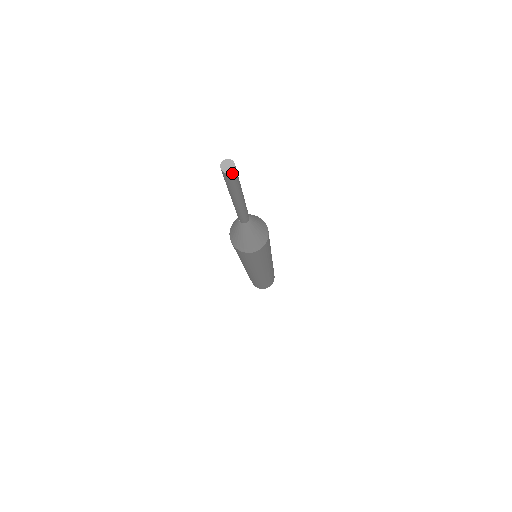
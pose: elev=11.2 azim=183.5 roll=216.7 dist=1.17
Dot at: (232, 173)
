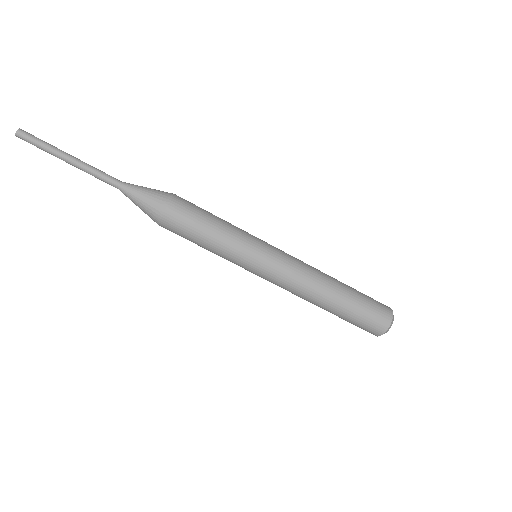
Dot at: (20, 131)
